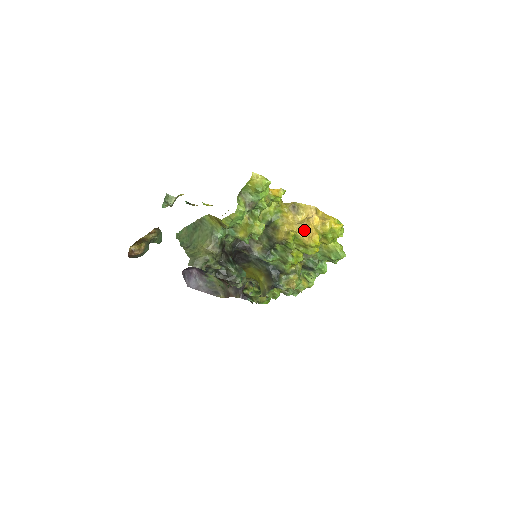
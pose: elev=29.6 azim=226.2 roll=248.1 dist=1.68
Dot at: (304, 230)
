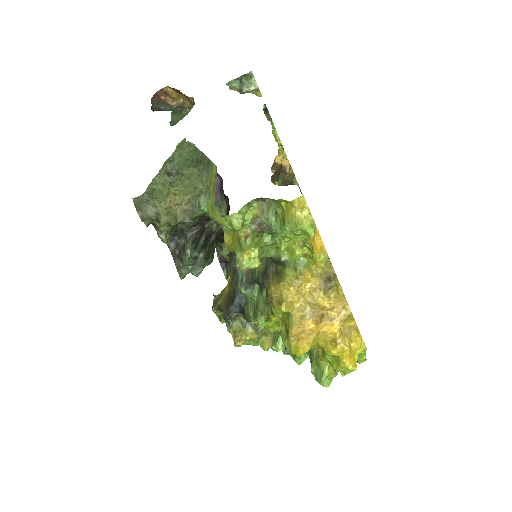
Dot at: (304, 320)
